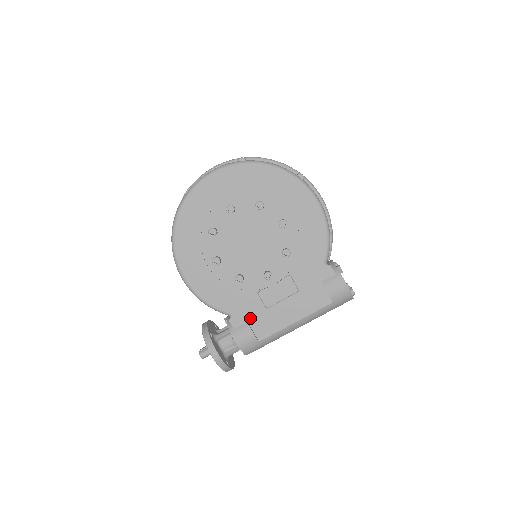
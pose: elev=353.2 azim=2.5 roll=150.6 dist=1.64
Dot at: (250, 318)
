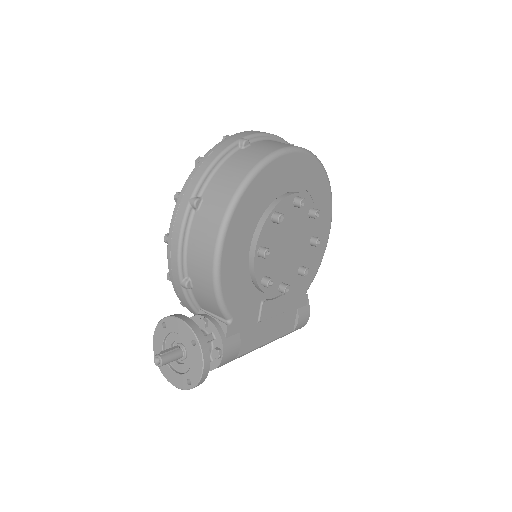
Dot at: (243, 329)
